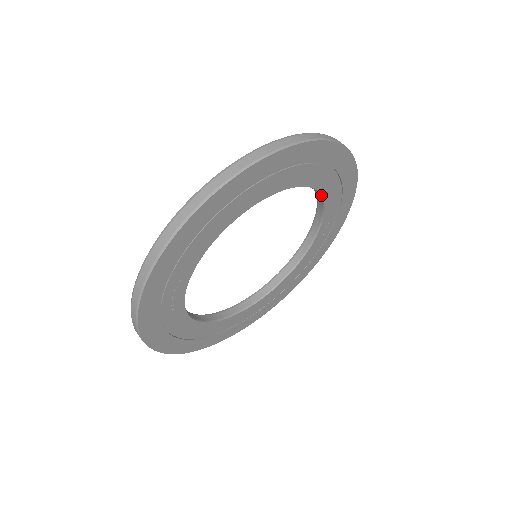
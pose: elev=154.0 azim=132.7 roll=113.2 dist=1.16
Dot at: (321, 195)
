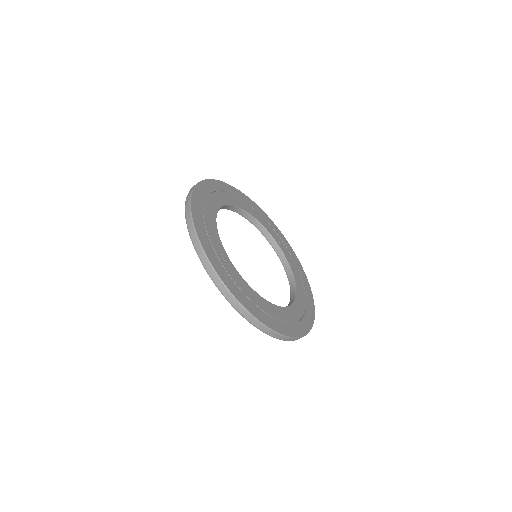
Dot at: (250, 214)
